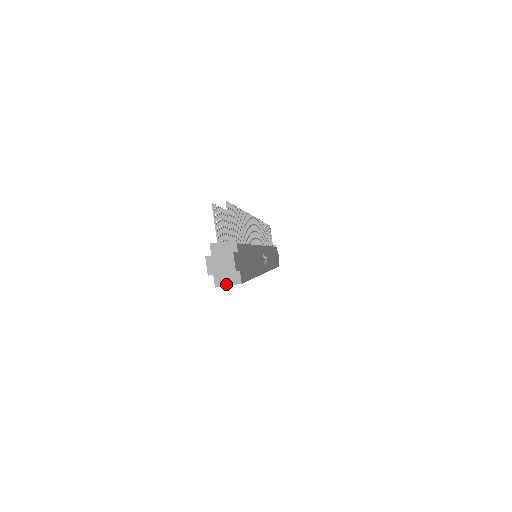
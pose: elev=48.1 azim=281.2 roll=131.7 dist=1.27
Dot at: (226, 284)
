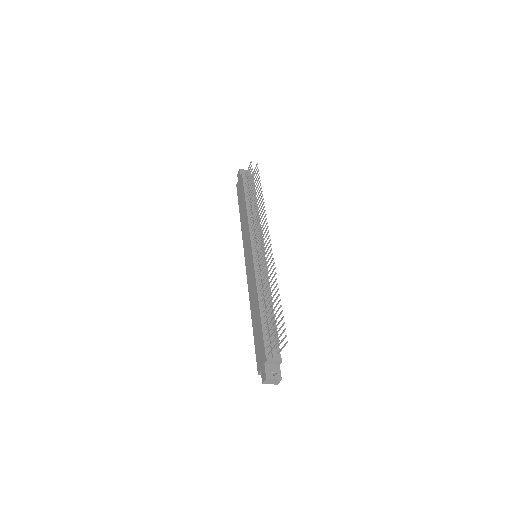
Dot at: occluded
